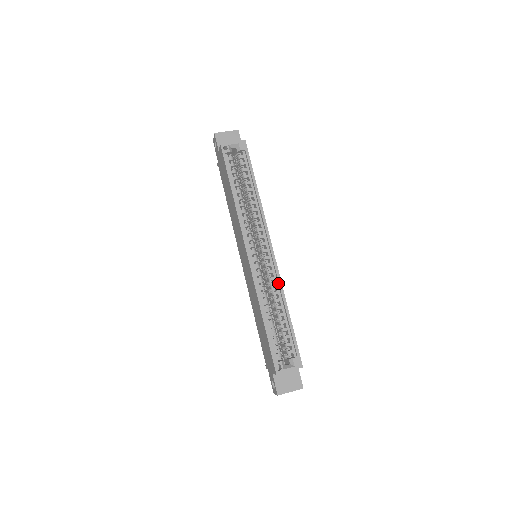
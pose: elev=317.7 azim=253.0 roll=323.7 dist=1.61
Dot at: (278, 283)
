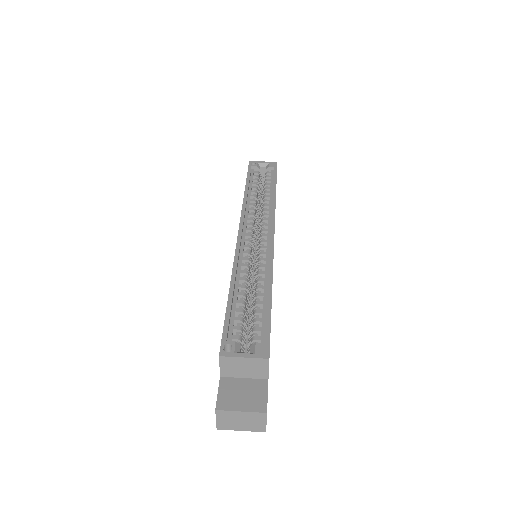
Dot at: (269, 263)
